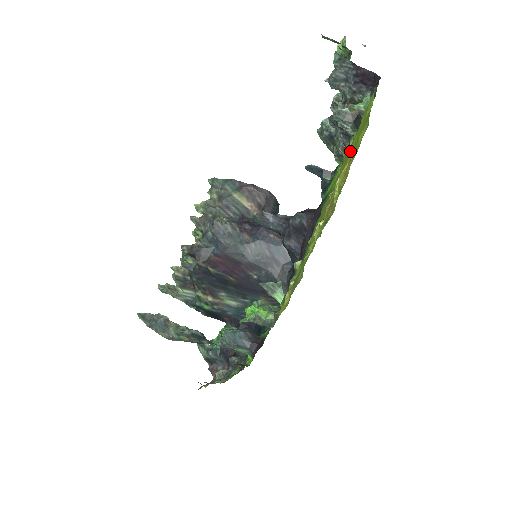
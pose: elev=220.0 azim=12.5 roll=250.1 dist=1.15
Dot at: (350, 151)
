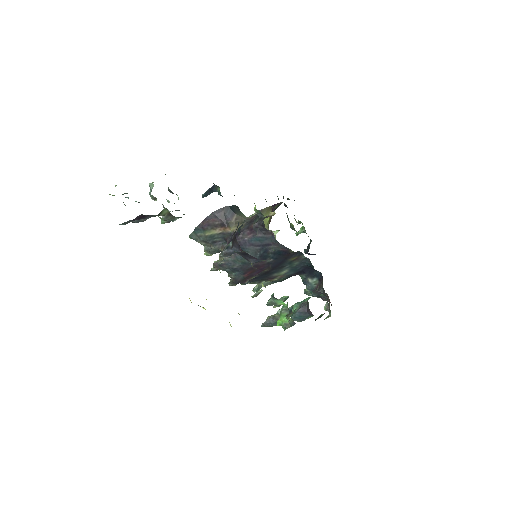
Dot at: occluded
